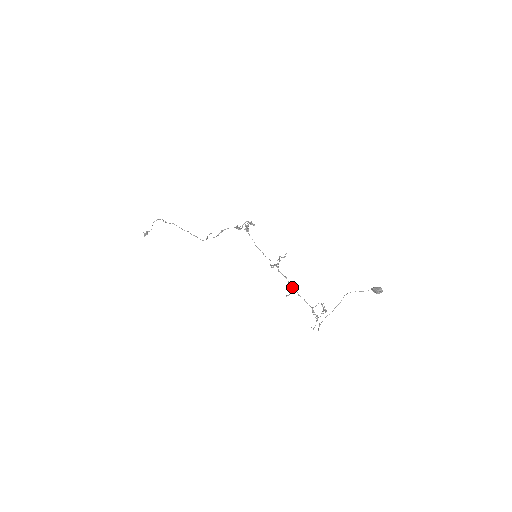
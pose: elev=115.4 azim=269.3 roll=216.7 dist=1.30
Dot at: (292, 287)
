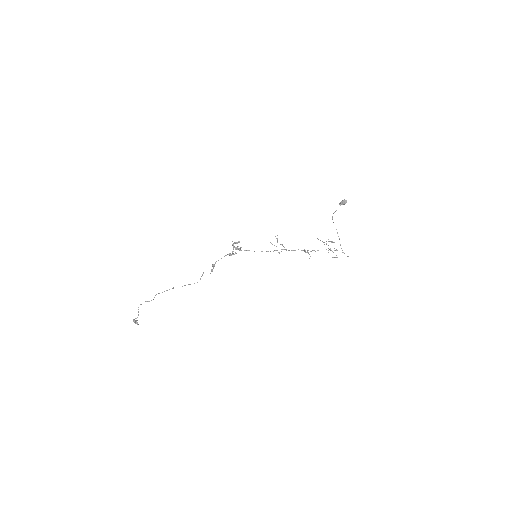
Dot at: occluded
